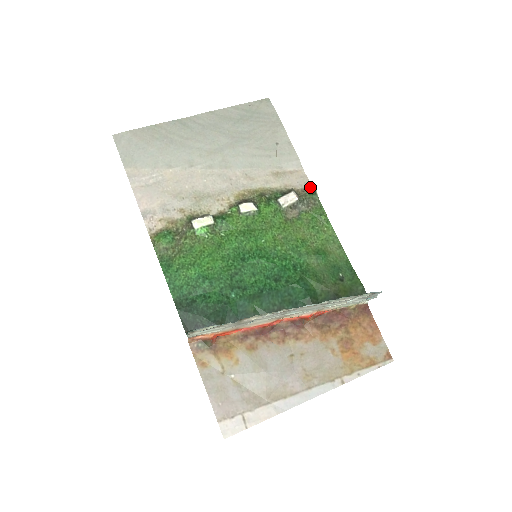
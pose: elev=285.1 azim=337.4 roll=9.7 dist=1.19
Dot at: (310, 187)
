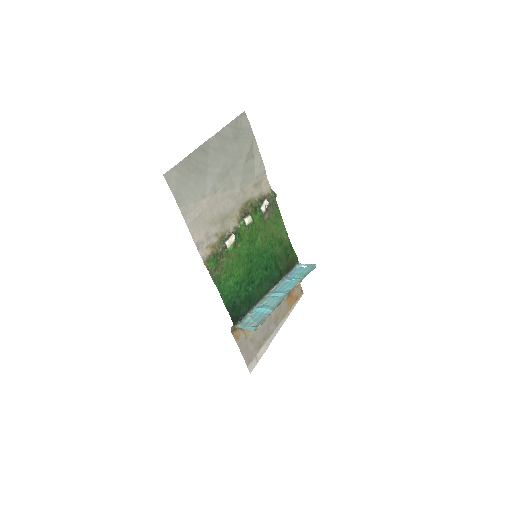
Dot at: (271, 191)
